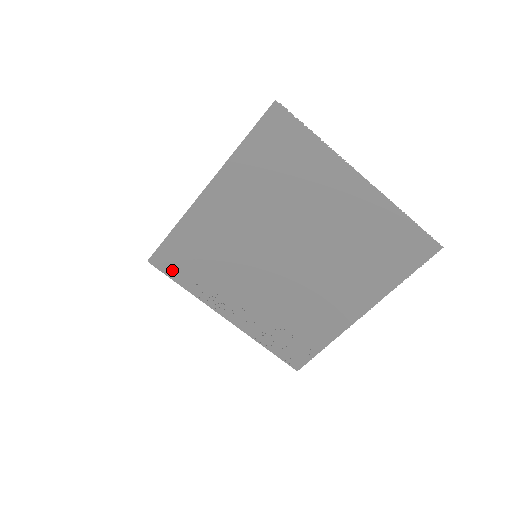
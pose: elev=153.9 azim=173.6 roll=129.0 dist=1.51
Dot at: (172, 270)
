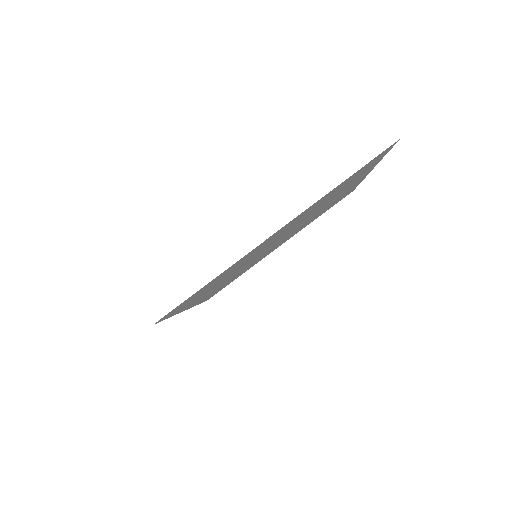
Dot at: occluded
